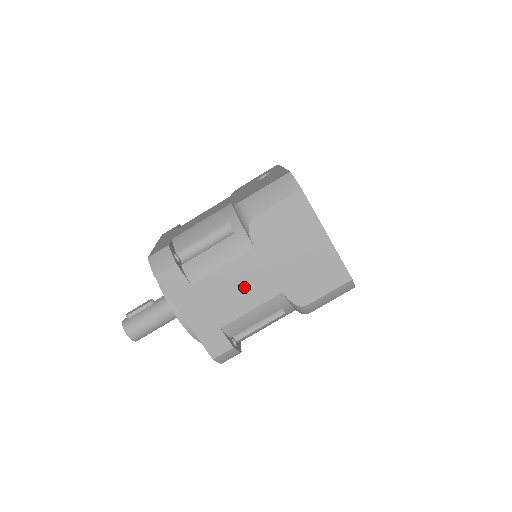
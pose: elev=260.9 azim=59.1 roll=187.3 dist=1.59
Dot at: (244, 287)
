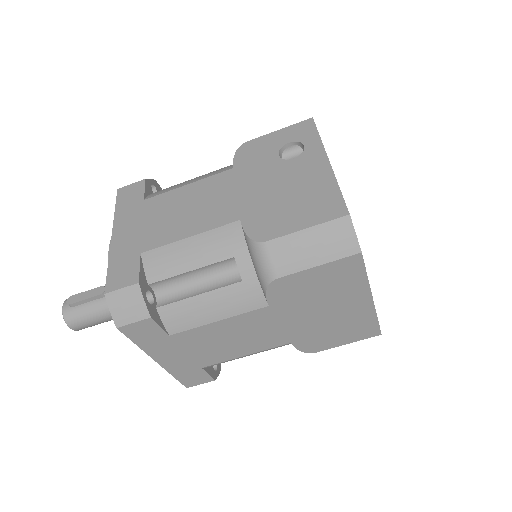
Dot at: (242, 338)
